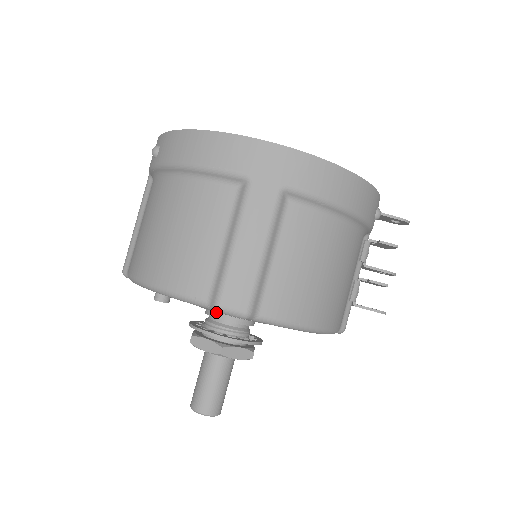
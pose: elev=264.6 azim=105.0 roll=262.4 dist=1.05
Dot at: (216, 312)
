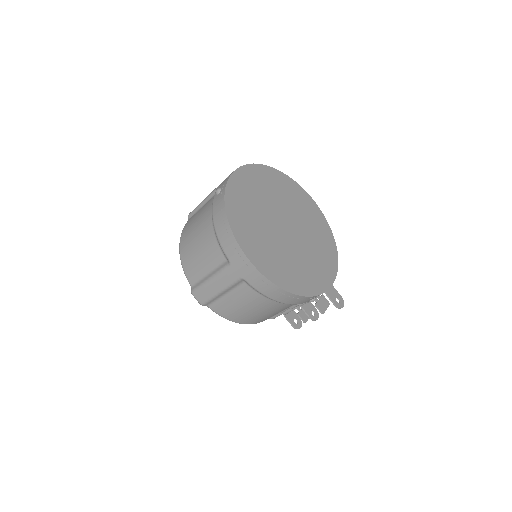
Dot at: occluded
